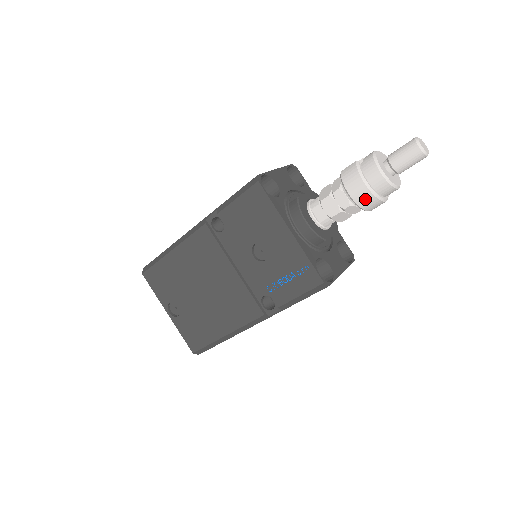
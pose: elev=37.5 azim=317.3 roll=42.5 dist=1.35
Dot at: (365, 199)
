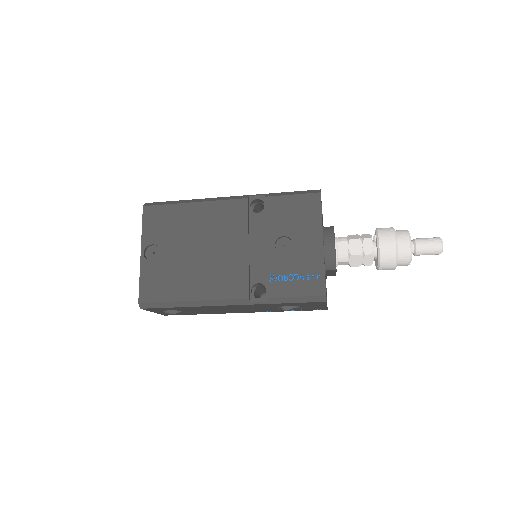
Dot at: (388, 254)
